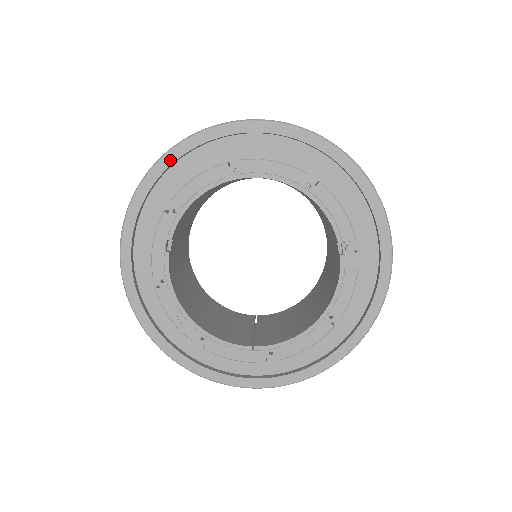
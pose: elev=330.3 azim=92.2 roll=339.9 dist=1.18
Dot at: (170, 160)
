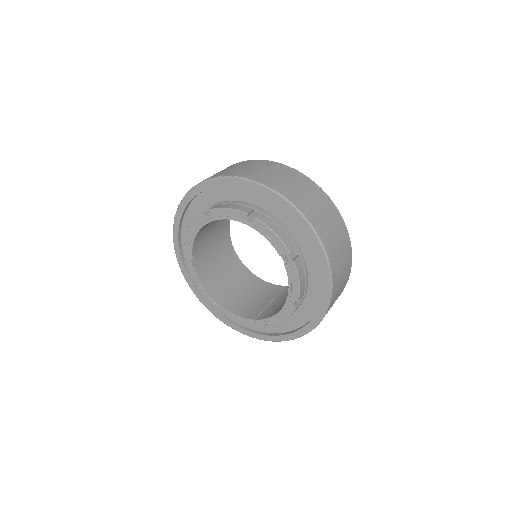
Dot at: (182, 210)
